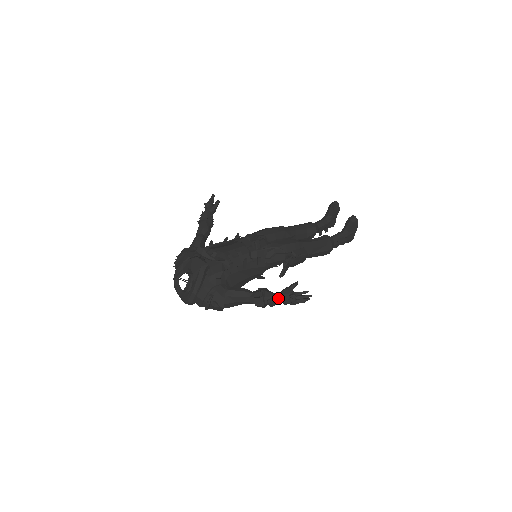
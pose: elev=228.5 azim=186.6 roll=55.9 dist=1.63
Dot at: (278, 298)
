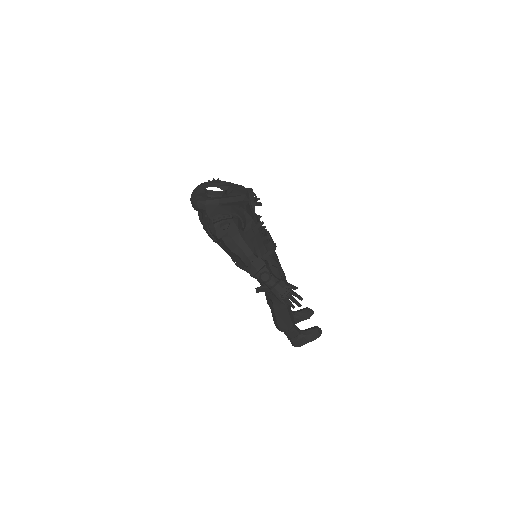
Dot at: (274, 279)
